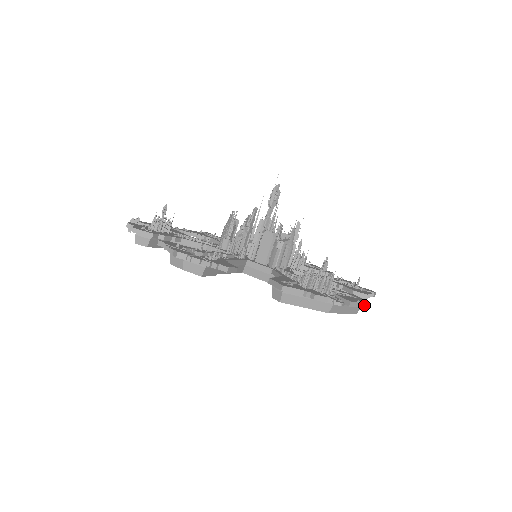
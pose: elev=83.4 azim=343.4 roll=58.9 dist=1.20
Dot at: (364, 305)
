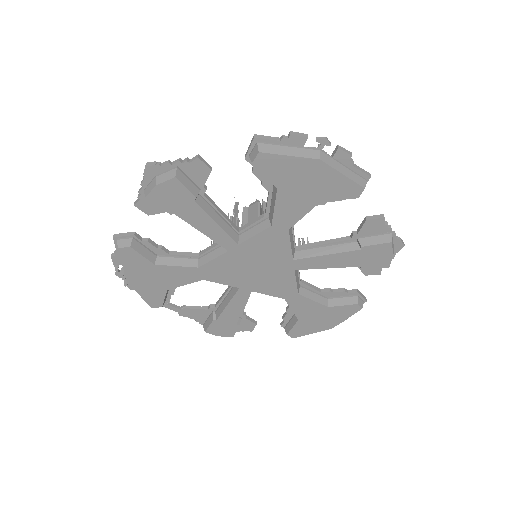
Dot at: (366, 174)
